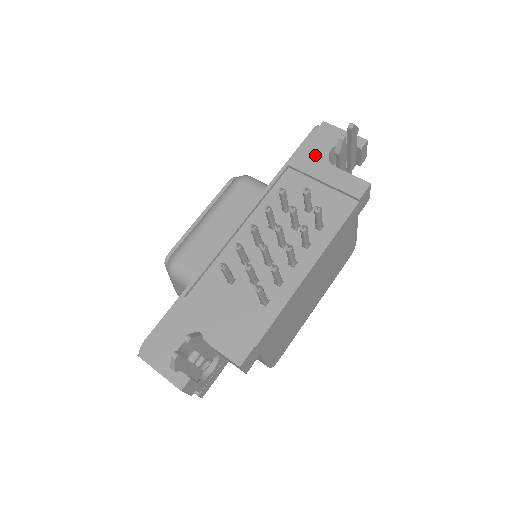
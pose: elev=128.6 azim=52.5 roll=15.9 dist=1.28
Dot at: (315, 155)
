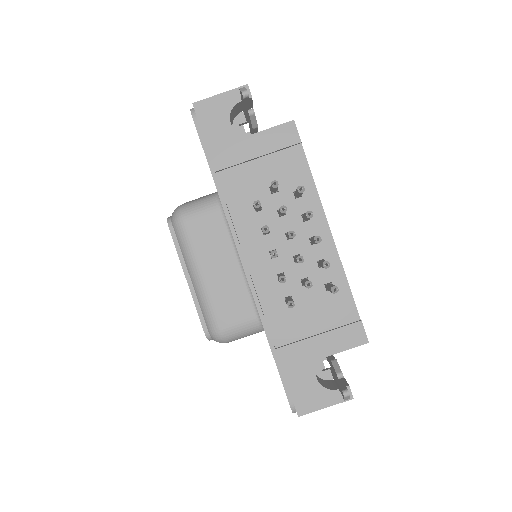
Dot at: (224, 141)
